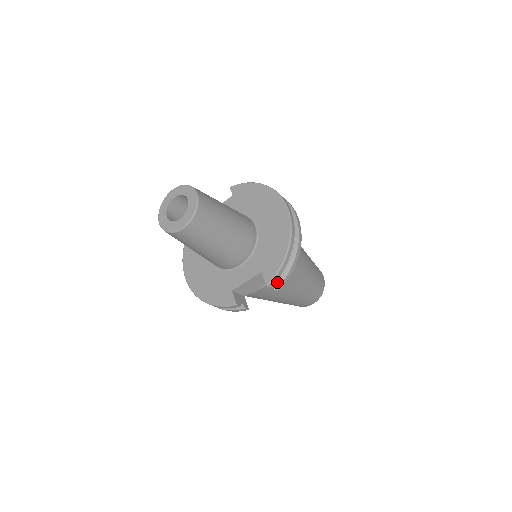
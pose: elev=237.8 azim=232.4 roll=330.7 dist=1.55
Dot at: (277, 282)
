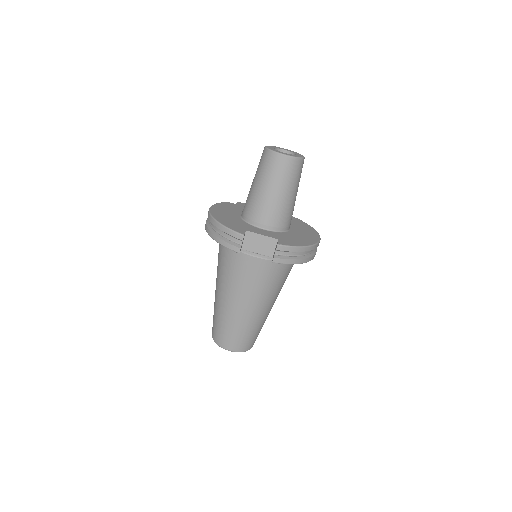
Dot at: (280, 255)
